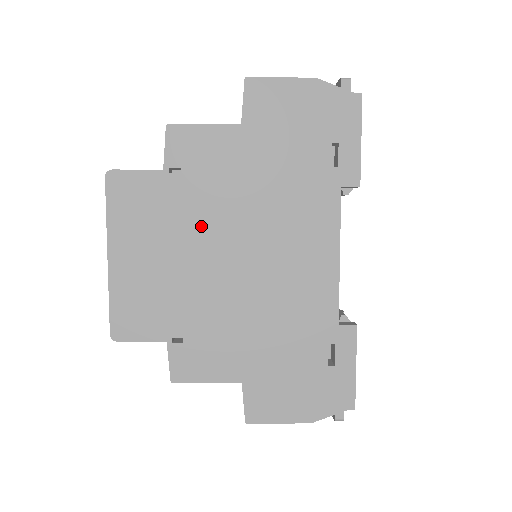
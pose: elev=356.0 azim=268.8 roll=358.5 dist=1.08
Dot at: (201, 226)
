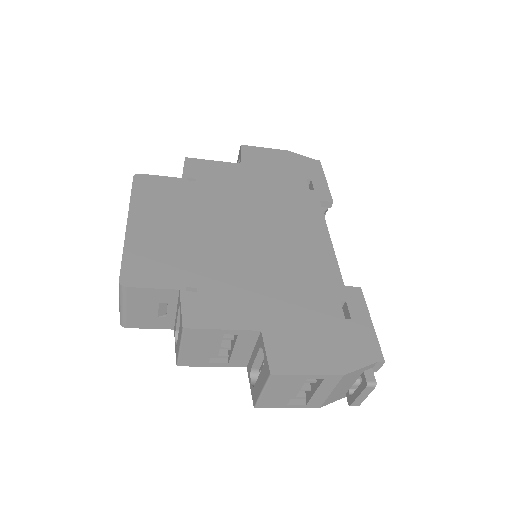
Dot at: (213, 211)
